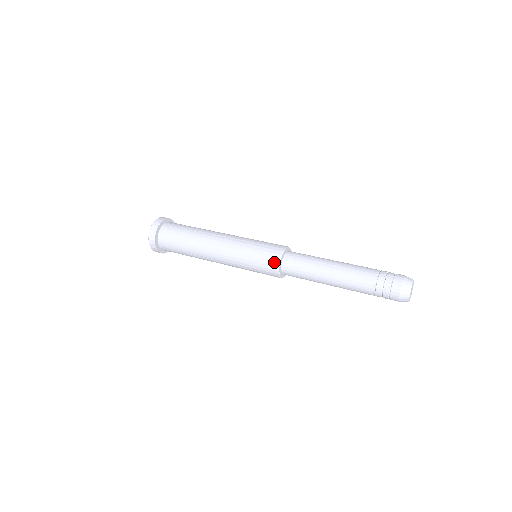
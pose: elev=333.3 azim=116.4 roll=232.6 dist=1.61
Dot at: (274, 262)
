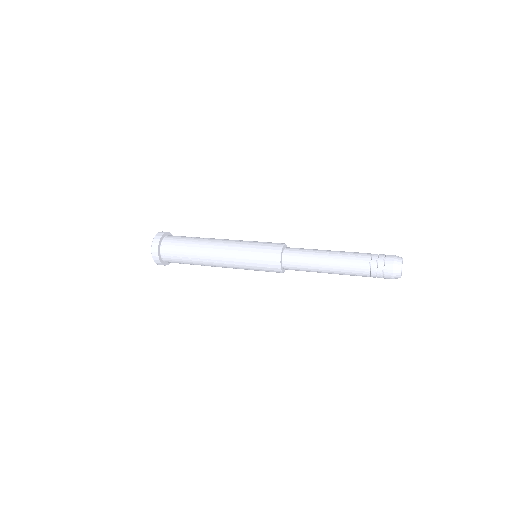
Dot at: (275, 253)
